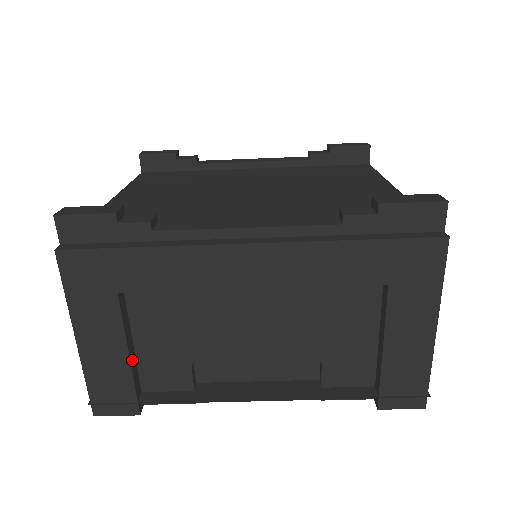
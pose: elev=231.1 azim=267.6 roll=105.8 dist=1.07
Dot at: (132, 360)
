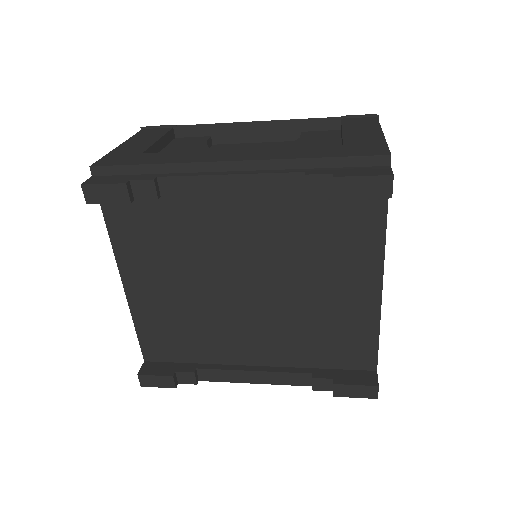
Dot at: occluded
